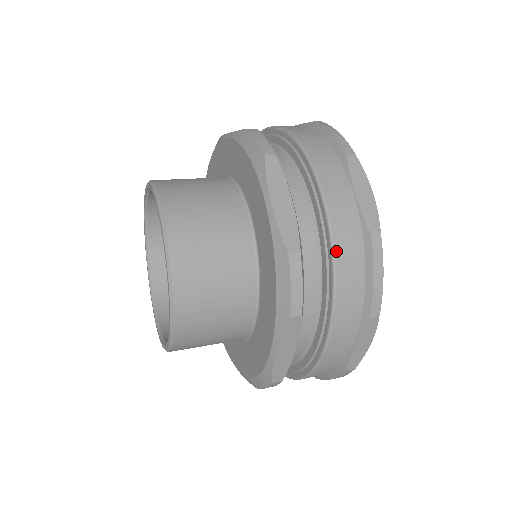
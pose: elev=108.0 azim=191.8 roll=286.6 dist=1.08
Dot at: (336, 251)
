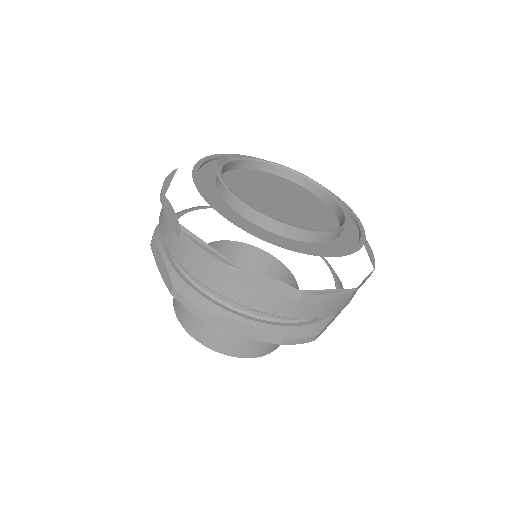
Dot at: (296, 317)
